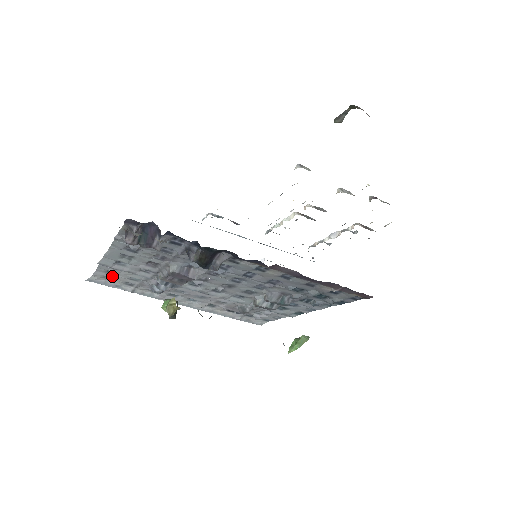
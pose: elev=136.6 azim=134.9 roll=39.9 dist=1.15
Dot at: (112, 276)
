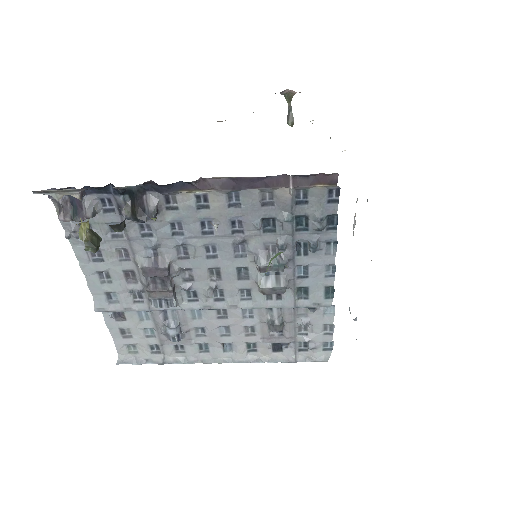
Dot at: (131, 341)
